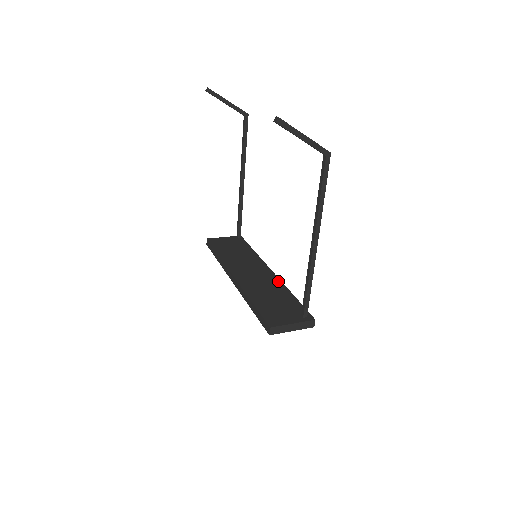
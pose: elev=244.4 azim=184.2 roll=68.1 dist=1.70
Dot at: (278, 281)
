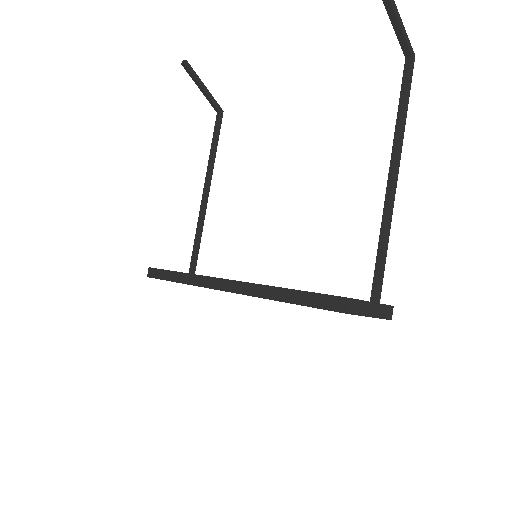
Dot at: occluded
